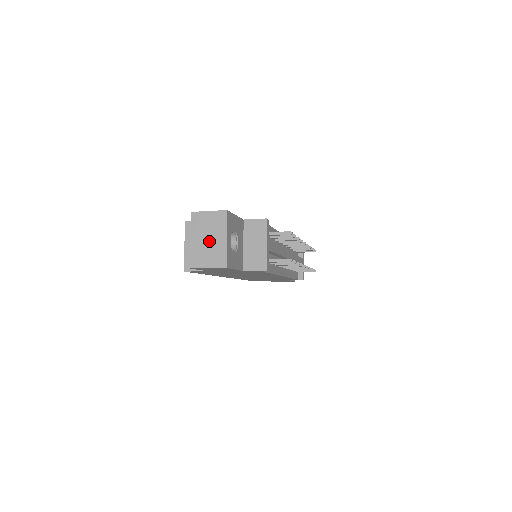
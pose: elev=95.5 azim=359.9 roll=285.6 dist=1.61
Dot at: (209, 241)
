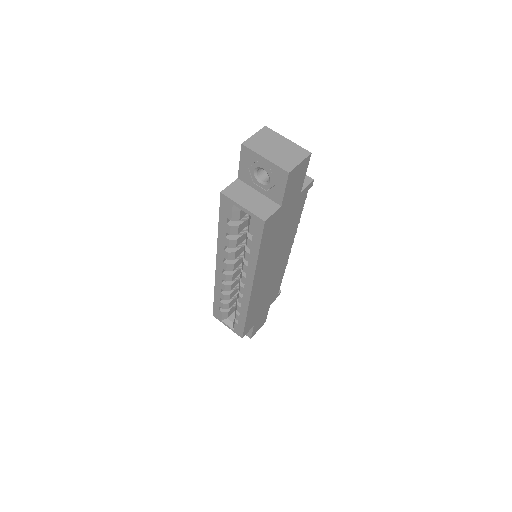
Dot at: (278, 149)
